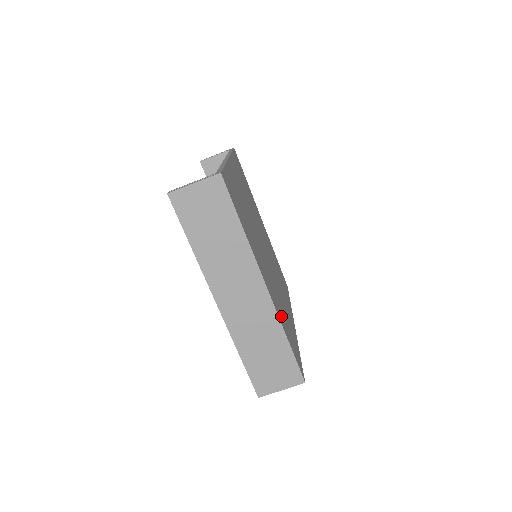
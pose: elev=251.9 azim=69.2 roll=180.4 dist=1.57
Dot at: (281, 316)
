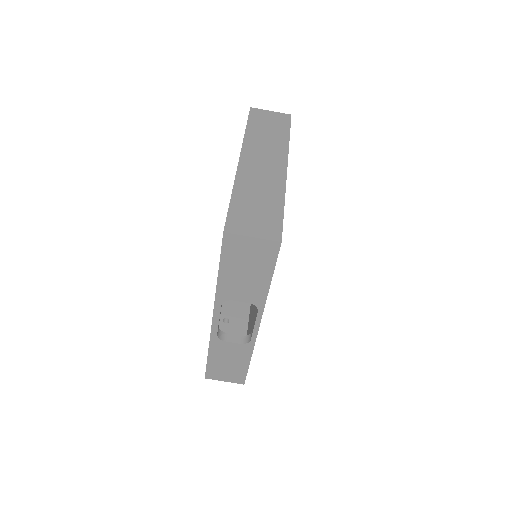
Dot at: occluded
